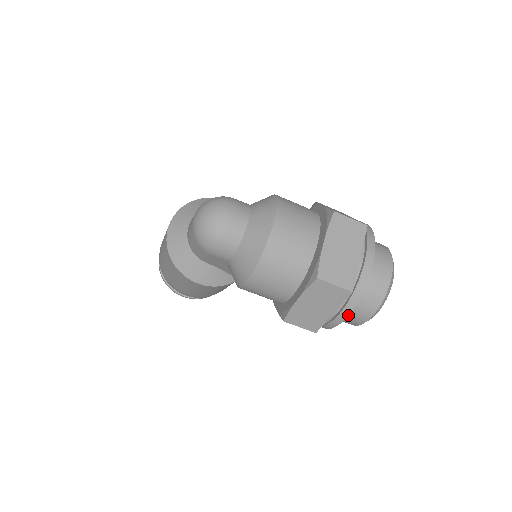
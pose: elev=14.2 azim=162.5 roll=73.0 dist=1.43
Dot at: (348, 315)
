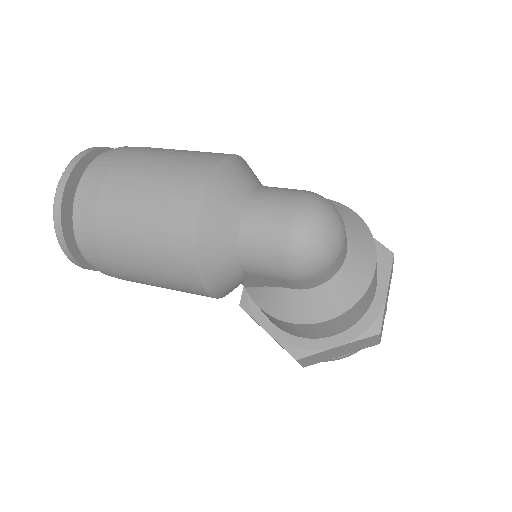
Dot at: (348, 356)
